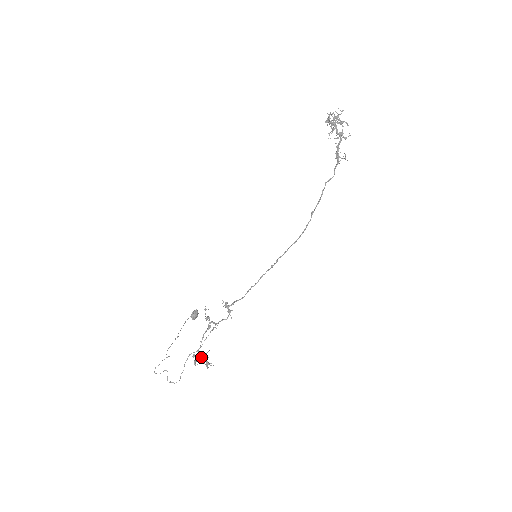
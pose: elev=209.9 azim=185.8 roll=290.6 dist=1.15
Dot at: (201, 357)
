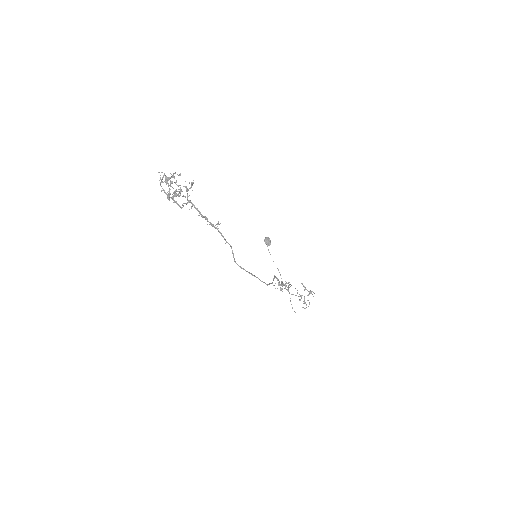
Dot at: (304, 297)
